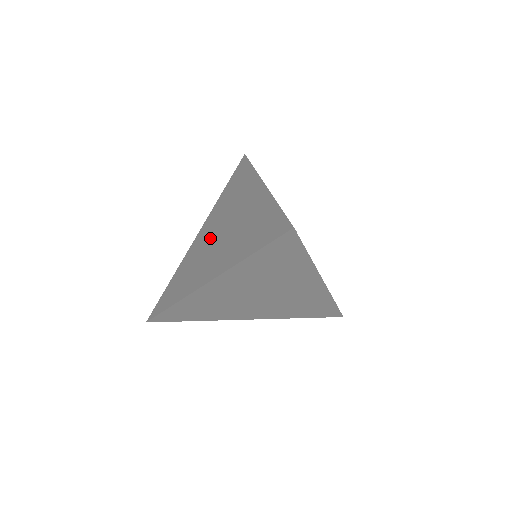
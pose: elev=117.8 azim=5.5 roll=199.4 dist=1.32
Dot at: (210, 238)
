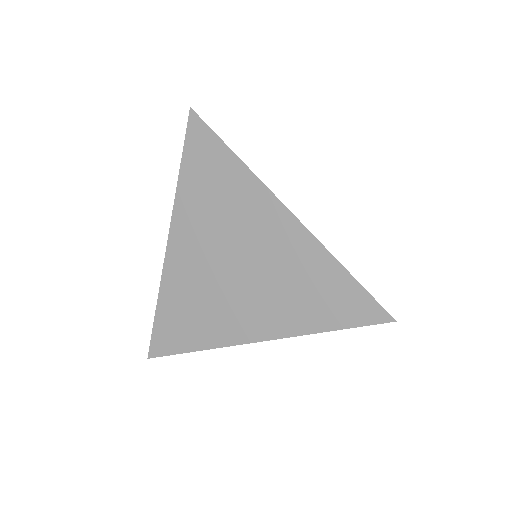
Dot at: occluded
